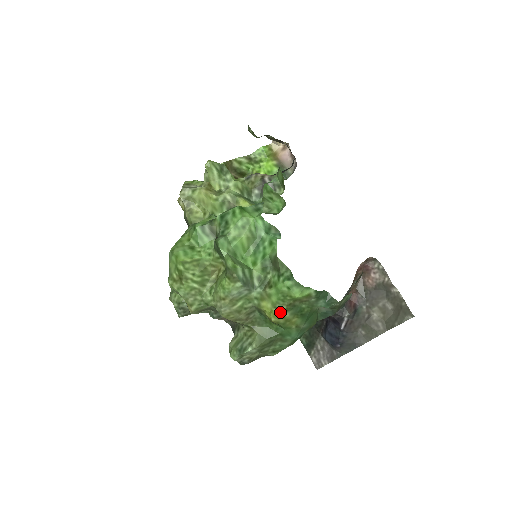
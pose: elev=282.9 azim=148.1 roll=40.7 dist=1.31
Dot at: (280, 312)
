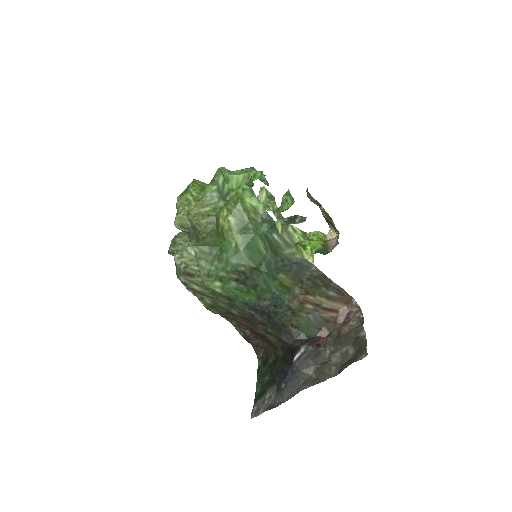
Dot at: (228, 214)
